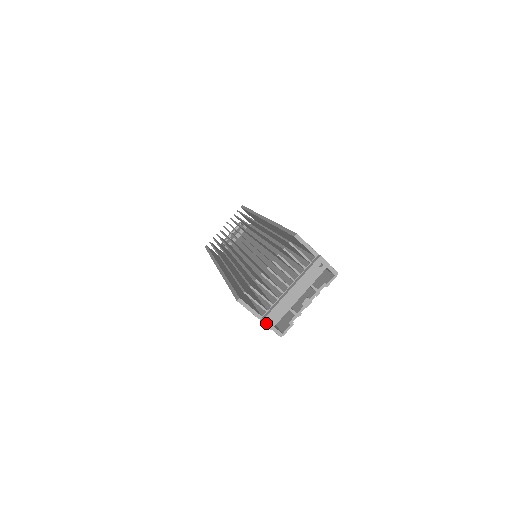
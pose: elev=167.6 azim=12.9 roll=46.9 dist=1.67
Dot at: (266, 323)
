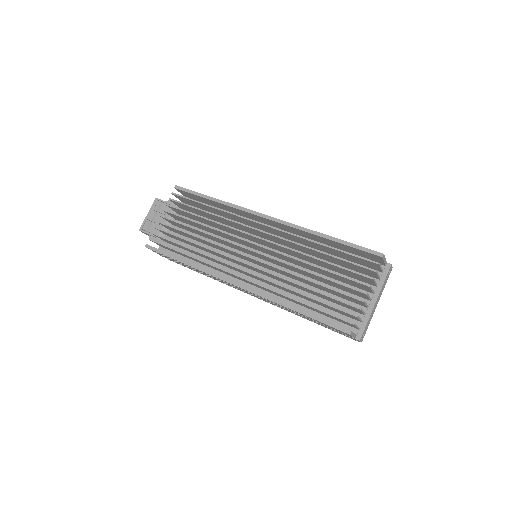
Dot at: (361, 339)
